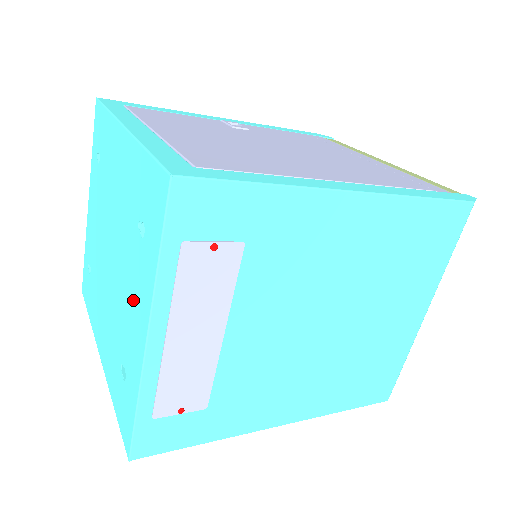
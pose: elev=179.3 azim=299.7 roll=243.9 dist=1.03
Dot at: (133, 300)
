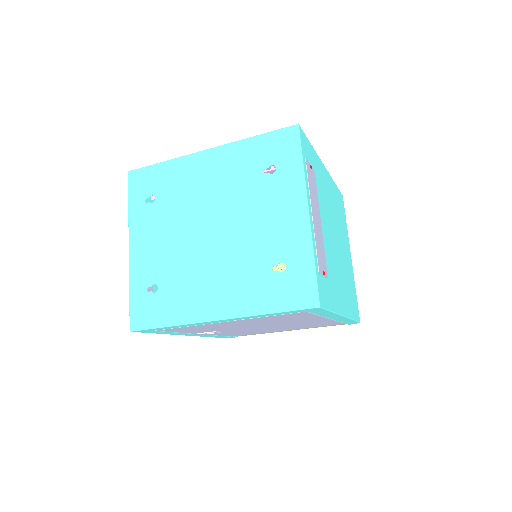
Dot at: (276, 212)
